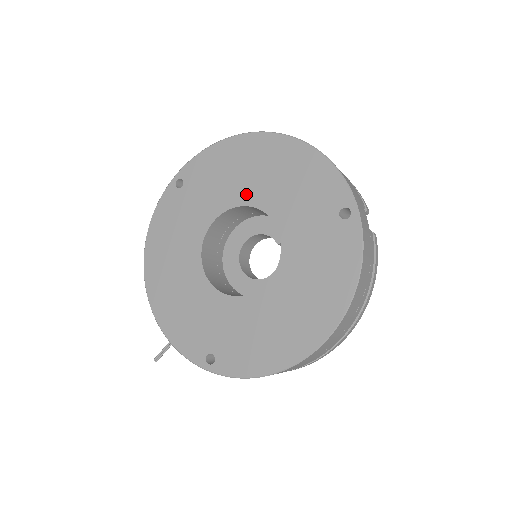
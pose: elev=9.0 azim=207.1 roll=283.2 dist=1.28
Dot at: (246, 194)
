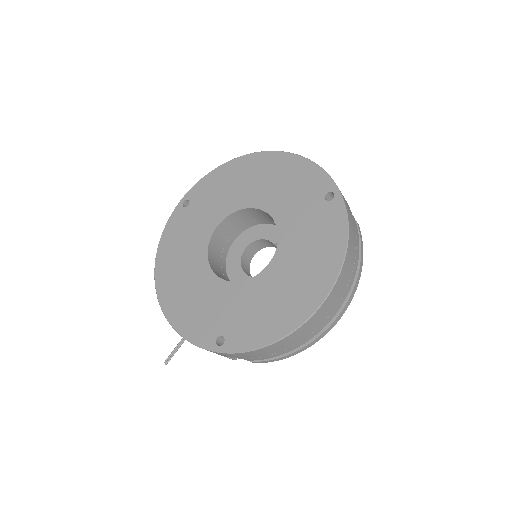
Dot at: (245, 199)
